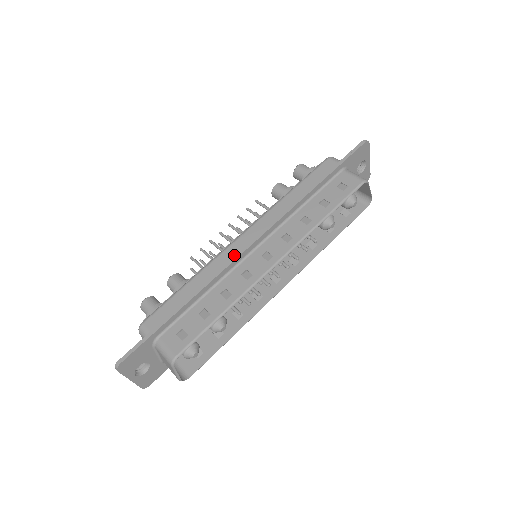
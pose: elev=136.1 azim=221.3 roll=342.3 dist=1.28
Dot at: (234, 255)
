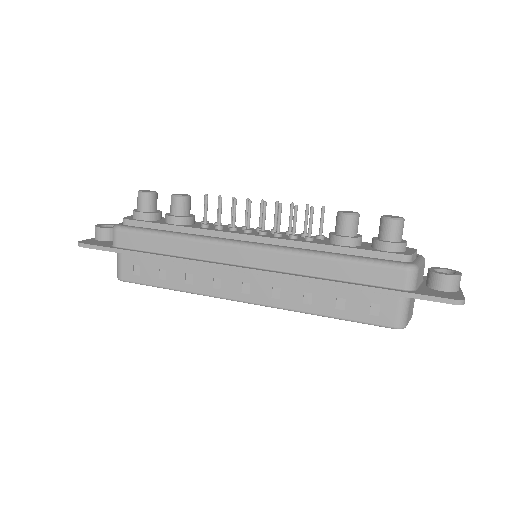
Dot at: (222, 259)
